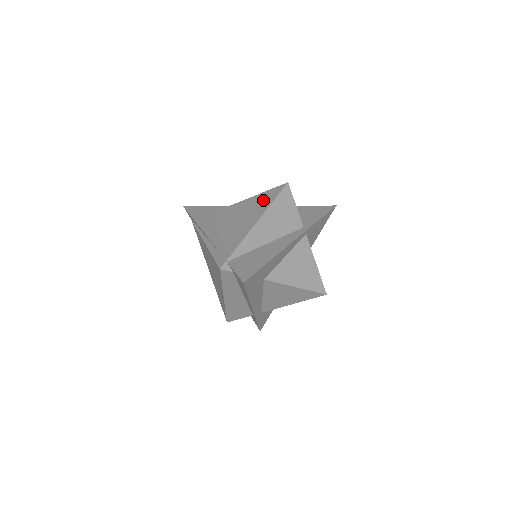
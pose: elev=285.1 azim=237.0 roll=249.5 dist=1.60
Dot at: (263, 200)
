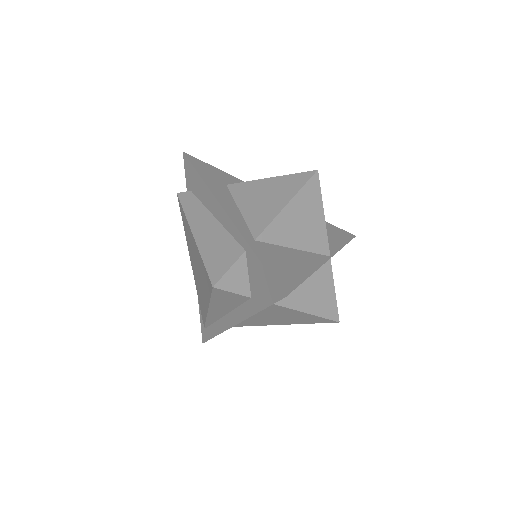
Dot at: occluded
